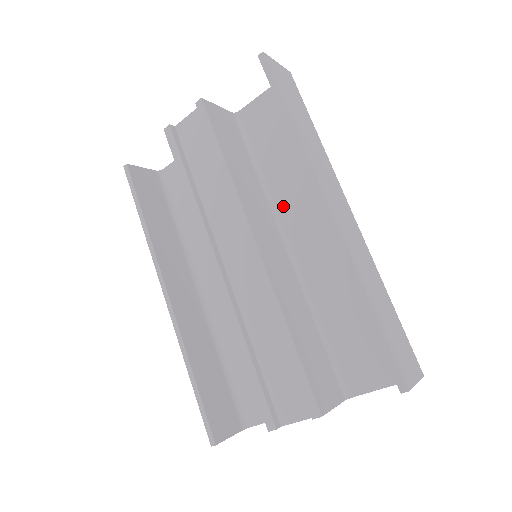
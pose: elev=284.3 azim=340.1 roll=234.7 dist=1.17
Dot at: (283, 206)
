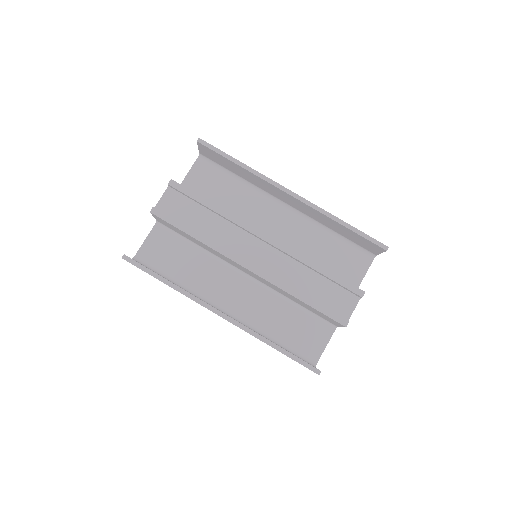
Dot at: (248, 223)
